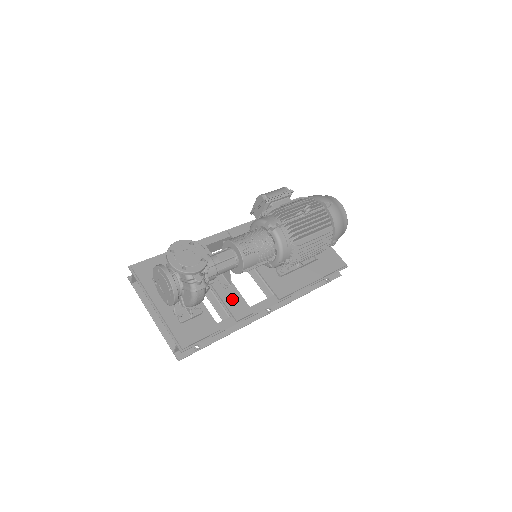
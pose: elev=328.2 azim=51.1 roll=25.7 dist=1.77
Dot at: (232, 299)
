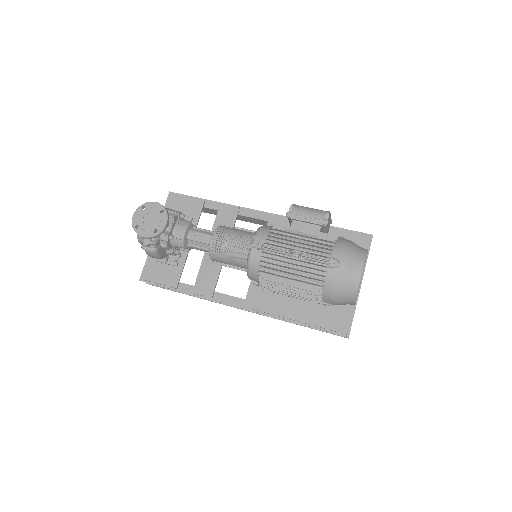
Dot at: (208, 274)
